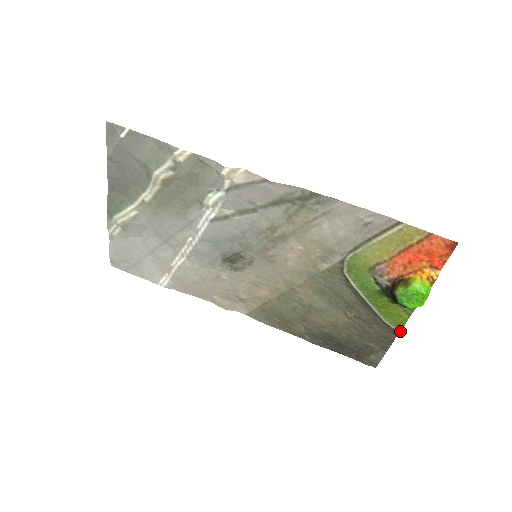
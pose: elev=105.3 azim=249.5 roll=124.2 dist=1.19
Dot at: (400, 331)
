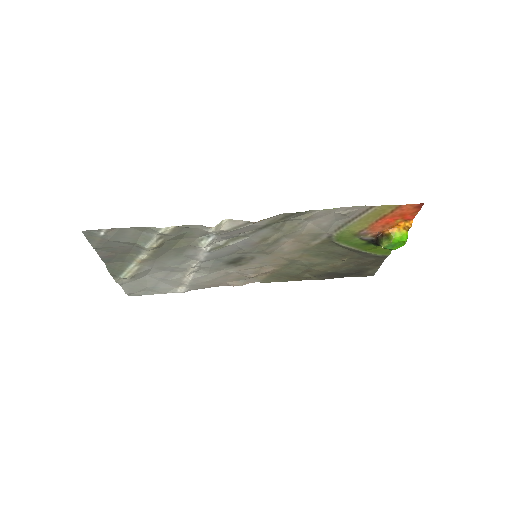
Dot at: (388, 255)
